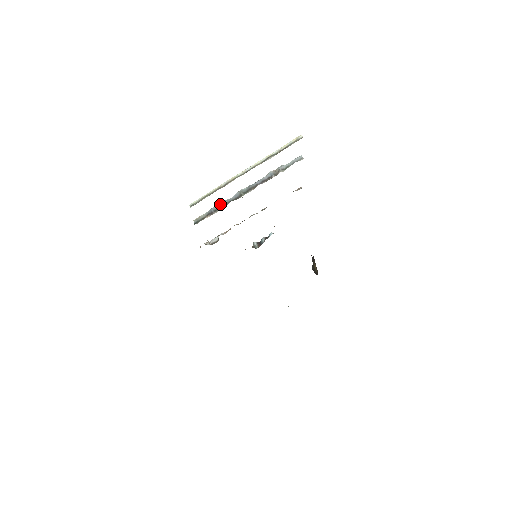
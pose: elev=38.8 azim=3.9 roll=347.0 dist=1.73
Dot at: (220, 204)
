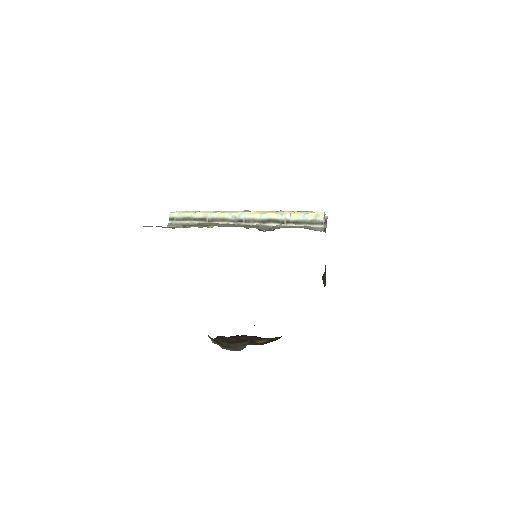
Dot at: occluded
